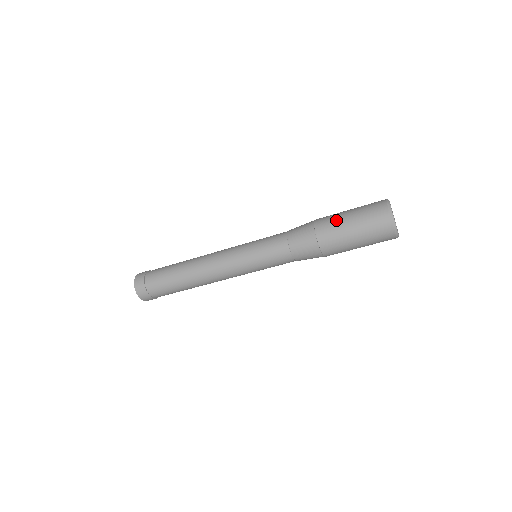
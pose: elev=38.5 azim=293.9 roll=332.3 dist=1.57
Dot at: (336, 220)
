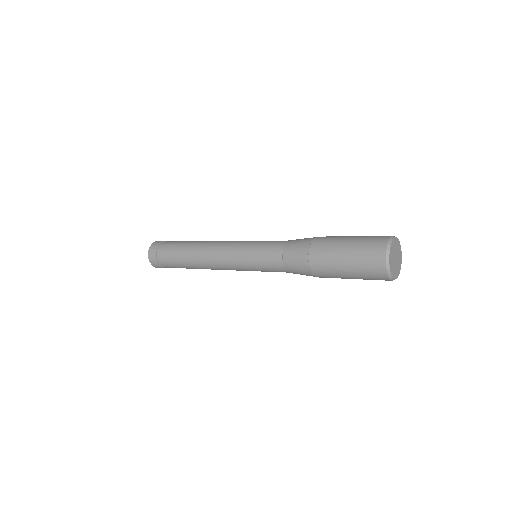
Dot at: (332, 269)
